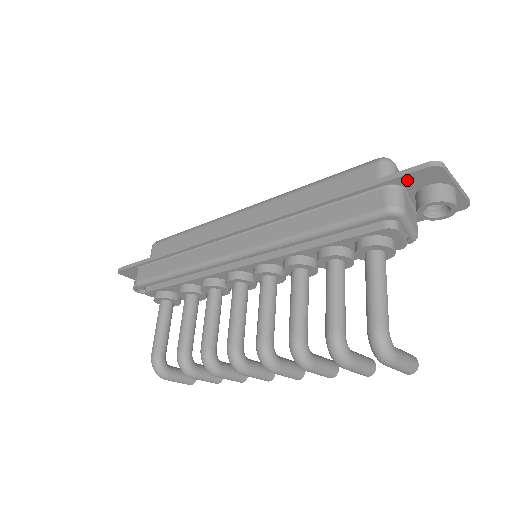
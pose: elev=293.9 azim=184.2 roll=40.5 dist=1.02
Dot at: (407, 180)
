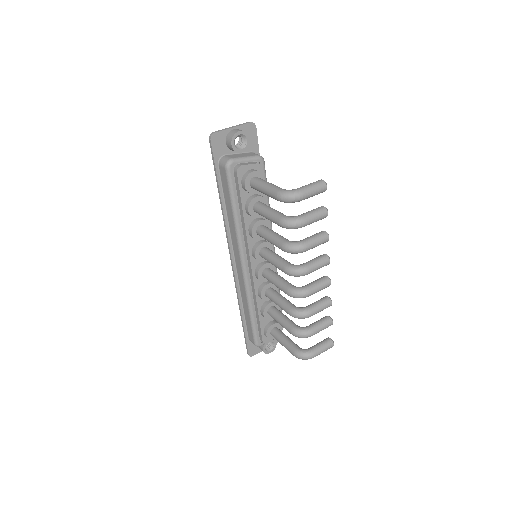
Dot at: (218, 153)
